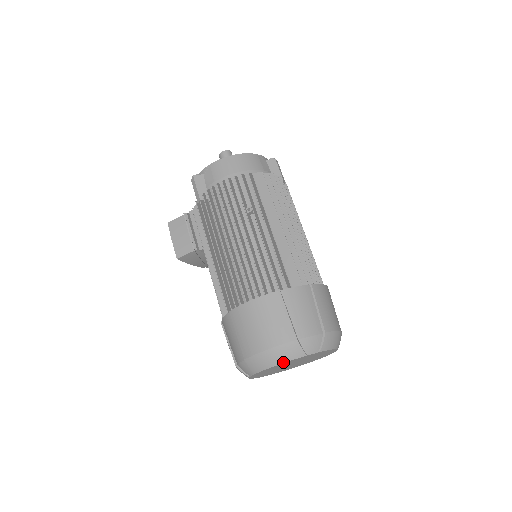
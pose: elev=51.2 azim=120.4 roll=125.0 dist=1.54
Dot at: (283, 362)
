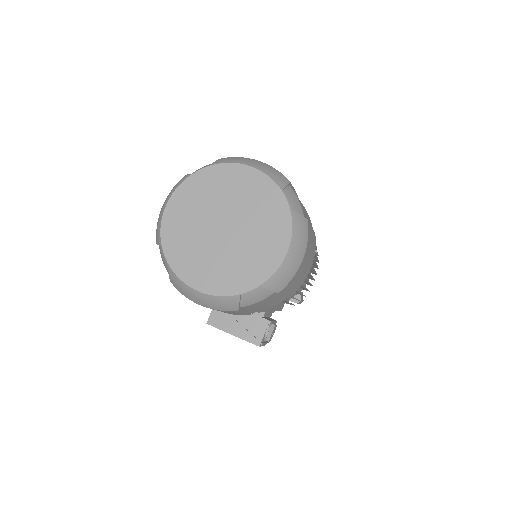
Dot at: (170, 197)
